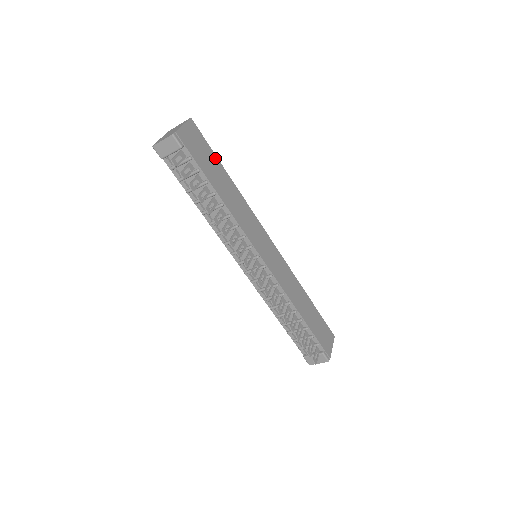
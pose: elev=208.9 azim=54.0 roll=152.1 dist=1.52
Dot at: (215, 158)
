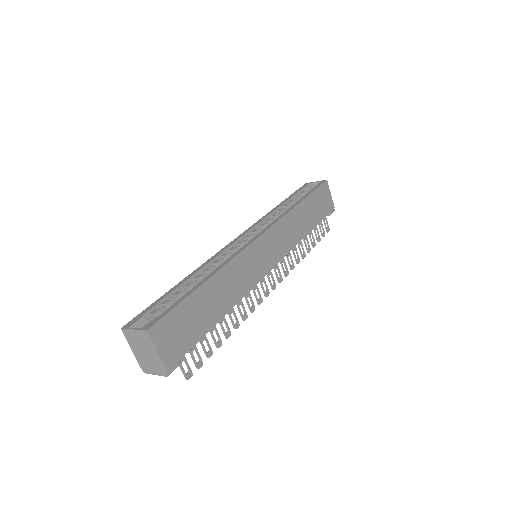
Dot at: (189, 301)
